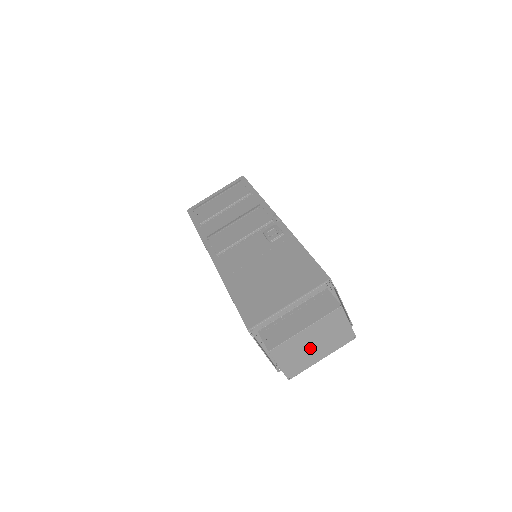
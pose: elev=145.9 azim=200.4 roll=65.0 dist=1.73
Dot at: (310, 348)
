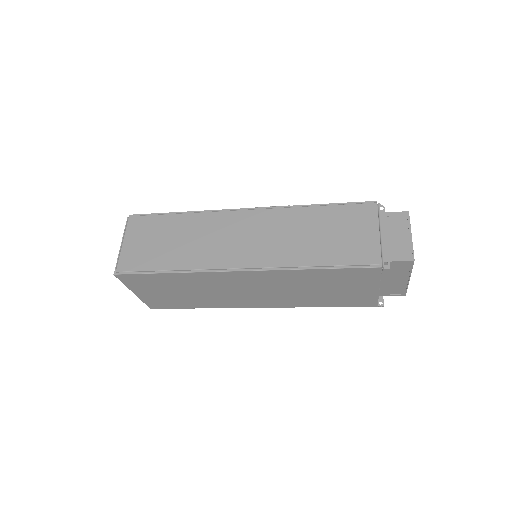
Dot at: occluded
